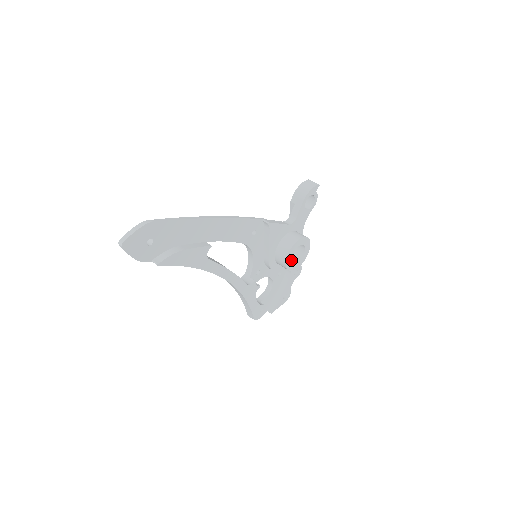
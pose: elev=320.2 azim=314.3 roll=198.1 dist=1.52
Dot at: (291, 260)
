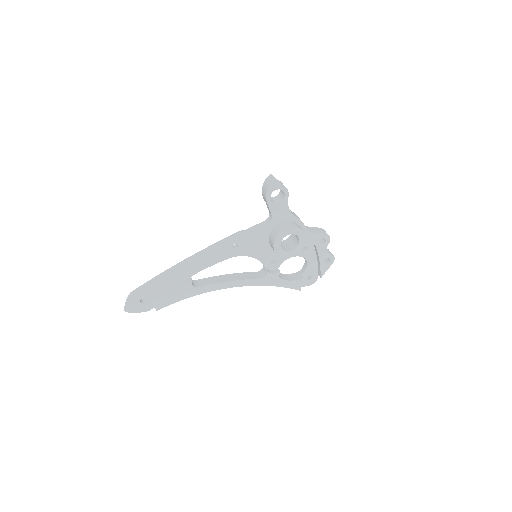
Dot at: (285, 250)
